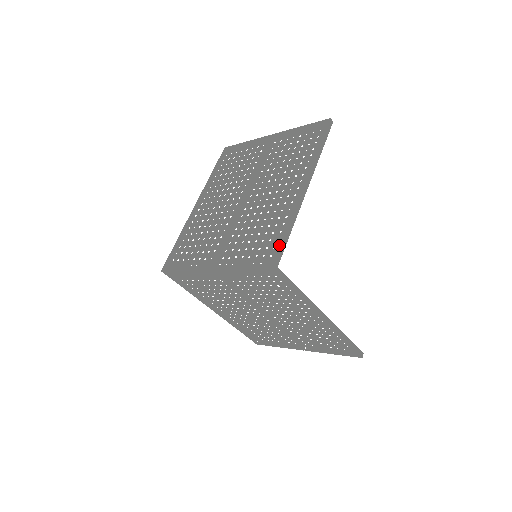
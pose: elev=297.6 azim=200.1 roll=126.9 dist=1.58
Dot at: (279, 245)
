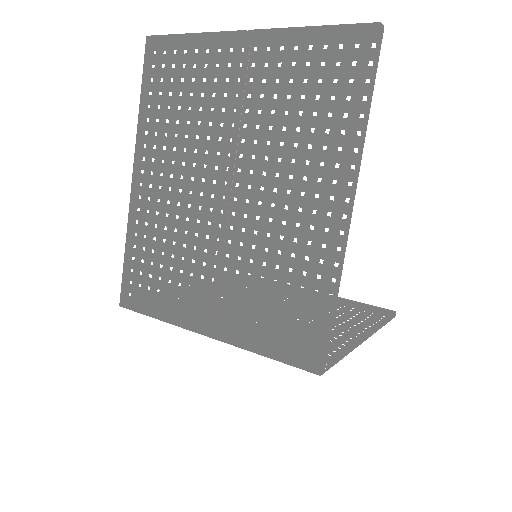
Dot at: (320, 321)
